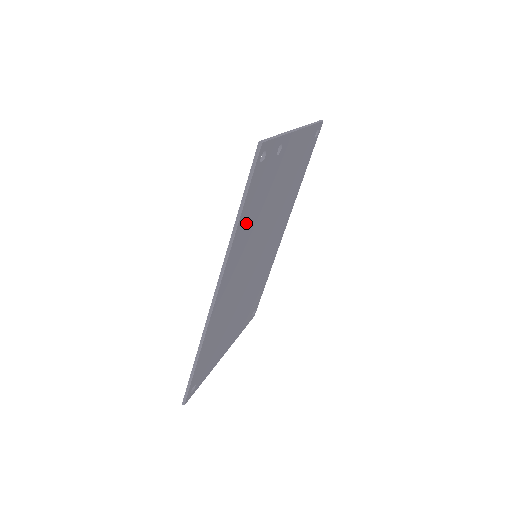
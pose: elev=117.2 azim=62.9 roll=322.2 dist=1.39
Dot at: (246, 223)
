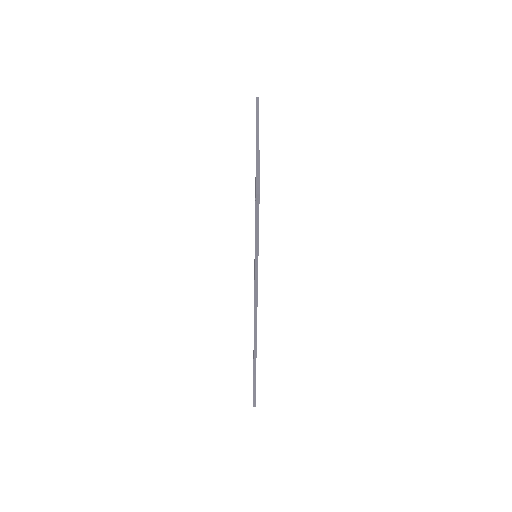
Dot at: occluded
